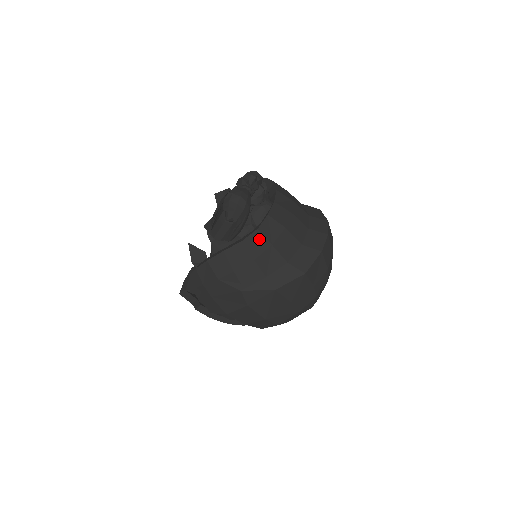
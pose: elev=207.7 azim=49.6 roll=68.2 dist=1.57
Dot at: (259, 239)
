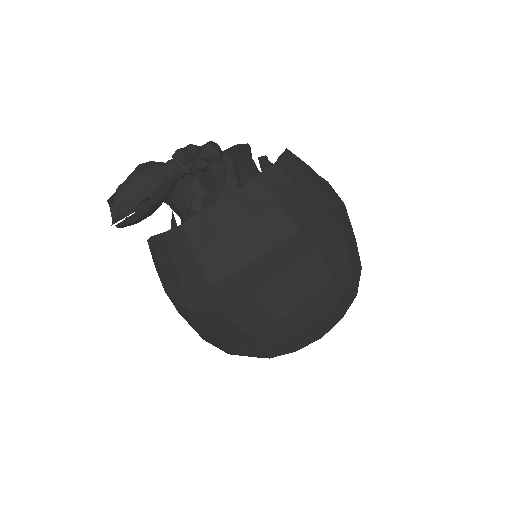
Dot at: (182, 238)
